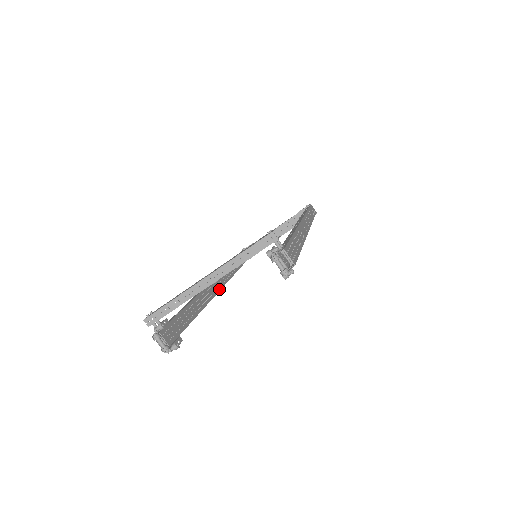
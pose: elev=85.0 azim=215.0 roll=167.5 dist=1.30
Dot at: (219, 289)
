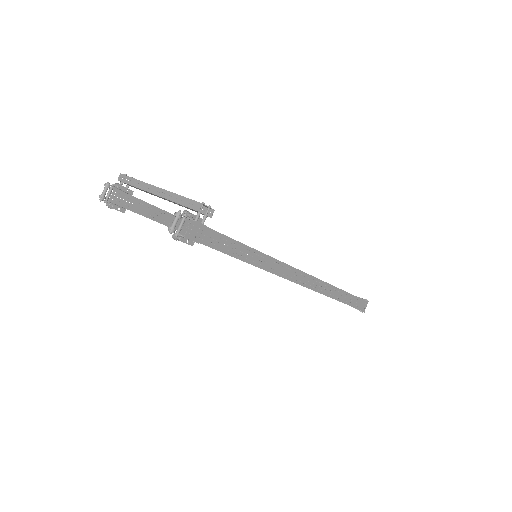
Dot at: occluded
